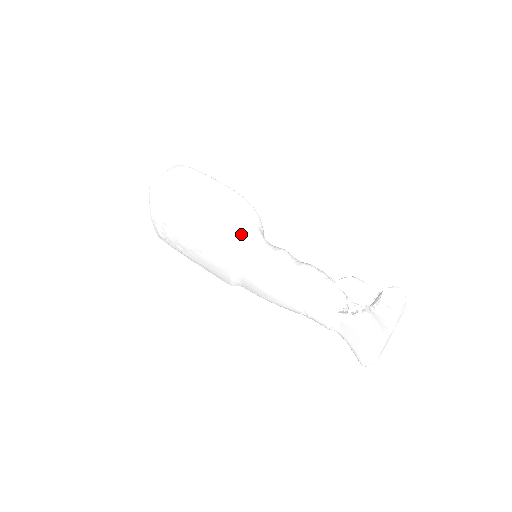
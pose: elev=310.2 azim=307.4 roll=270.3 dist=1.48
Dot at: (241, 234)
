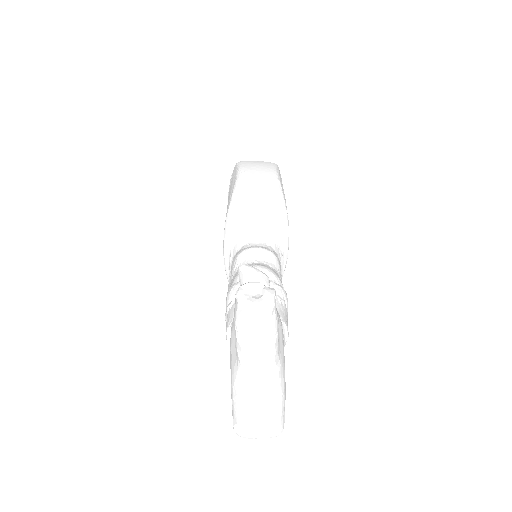
Dot at: (248, 218)
